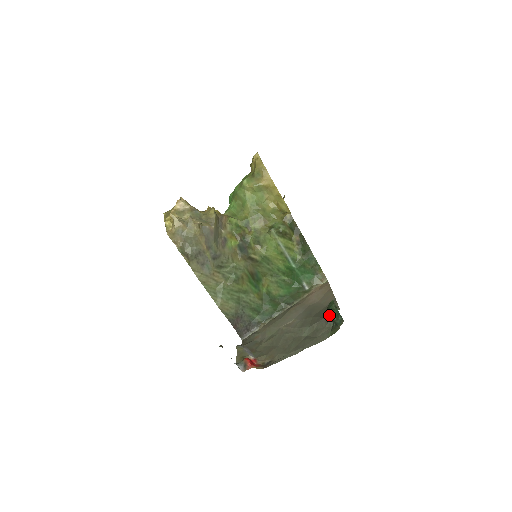
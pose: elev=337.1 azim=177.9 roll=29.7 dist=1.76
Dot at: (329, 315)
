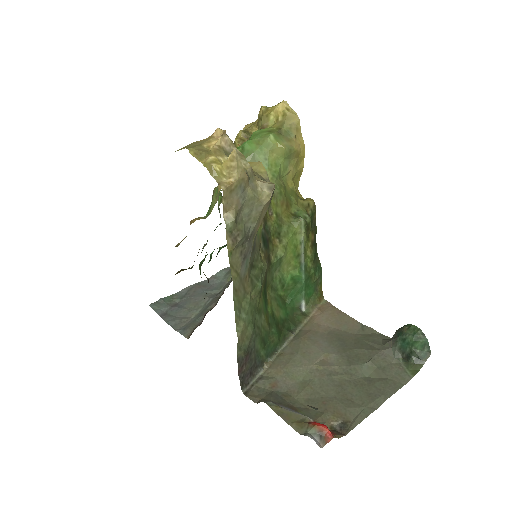
Dot at: (405, 346)
